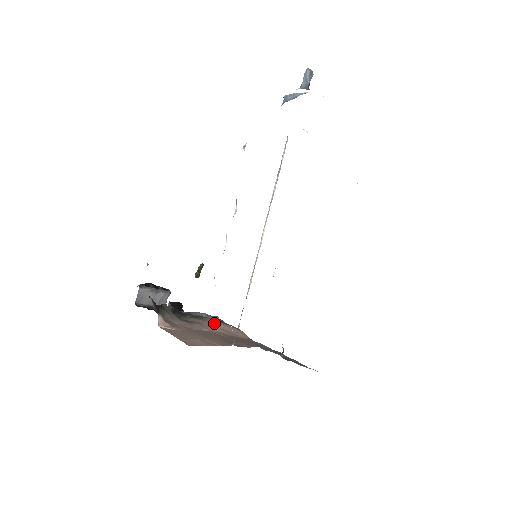
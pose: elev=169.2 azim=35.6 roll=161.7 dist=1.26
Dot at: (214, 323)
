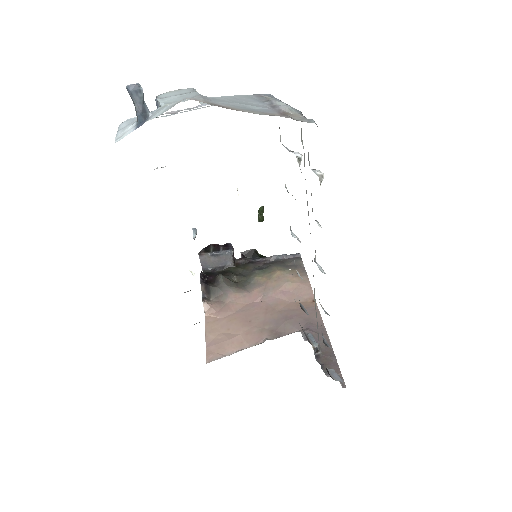
Dot at: (277, 282)
